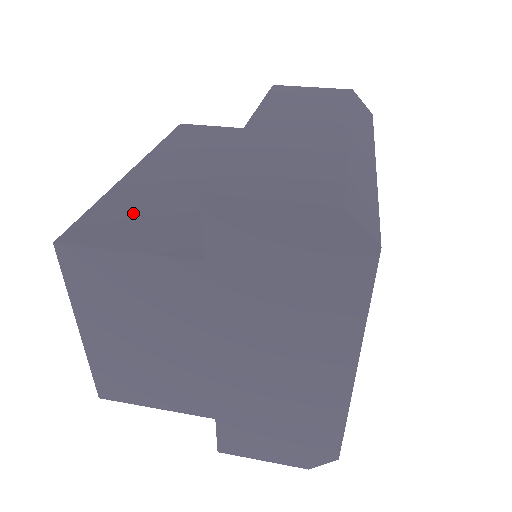
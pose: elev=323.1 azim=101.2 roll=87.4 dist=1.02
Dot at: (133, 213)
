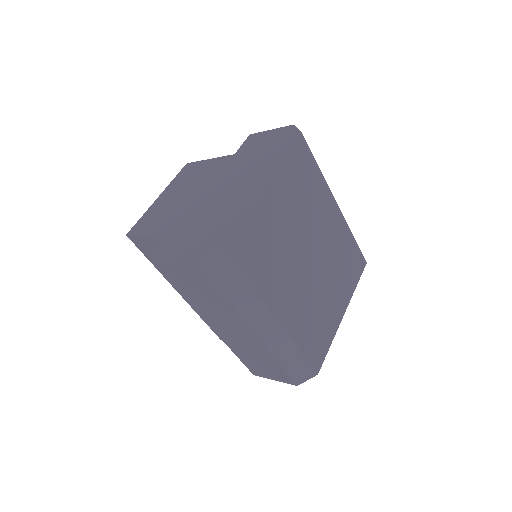
Dot at: occluded
